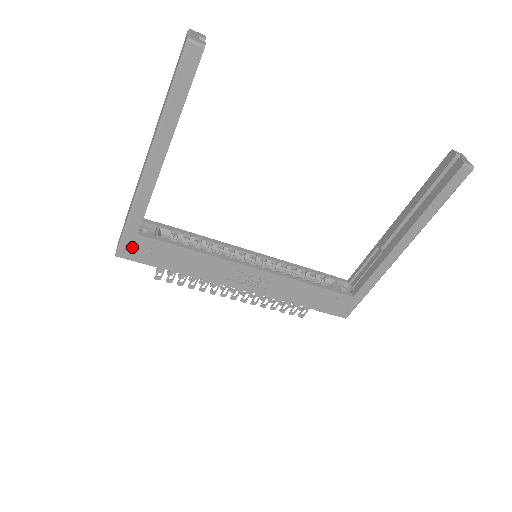
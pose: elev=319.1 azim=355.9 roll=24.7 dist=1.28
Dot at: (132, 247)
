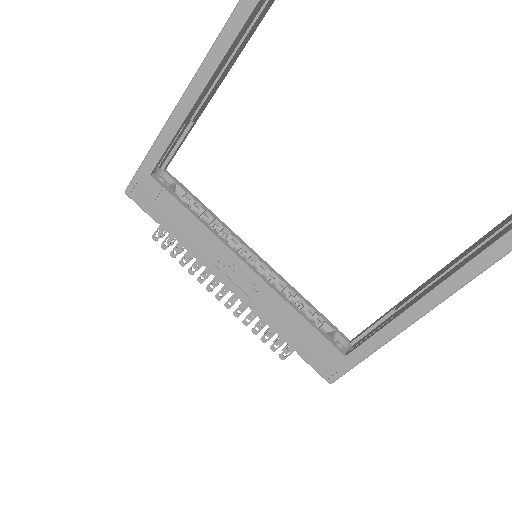
Dot at: (141, 188)
